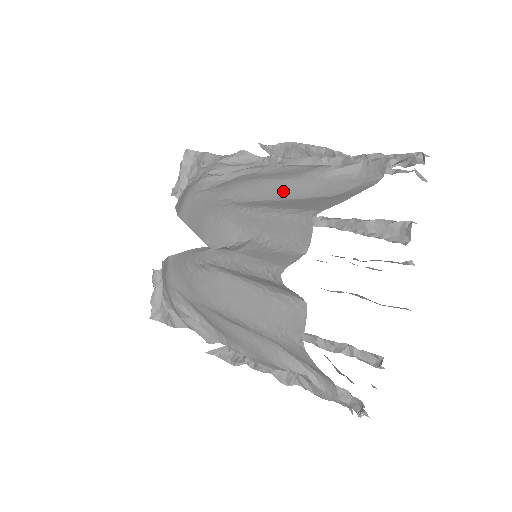
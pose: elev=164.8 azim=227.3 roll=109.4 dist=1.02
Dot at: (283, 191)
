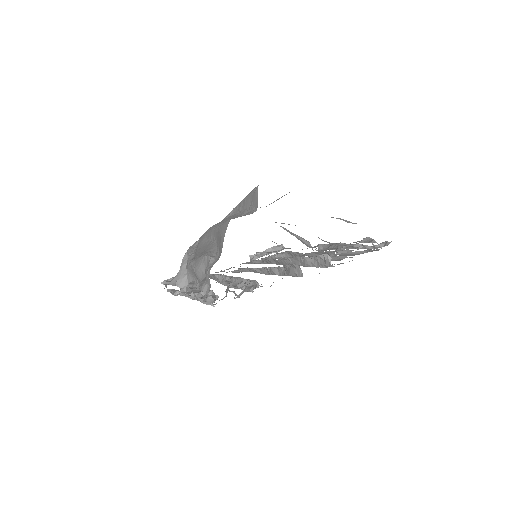
Dot at: occluded
